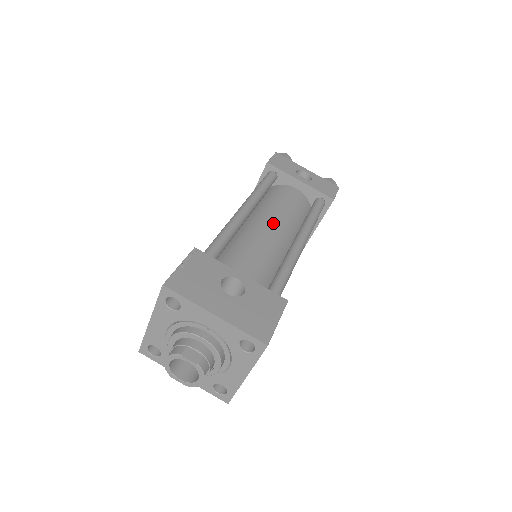
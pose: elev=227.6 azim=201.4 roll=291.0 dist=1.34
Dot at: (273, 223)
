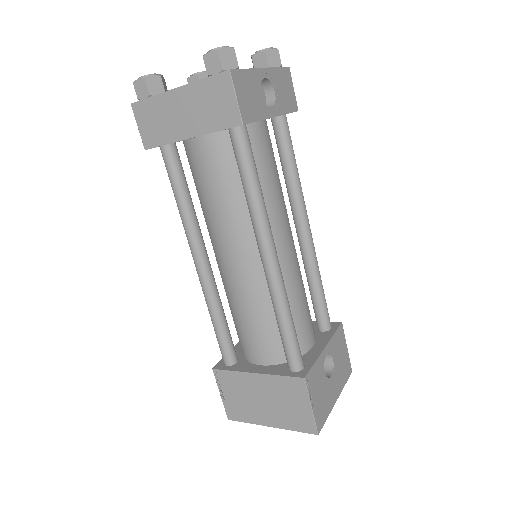
Dot at: (286, 233)
